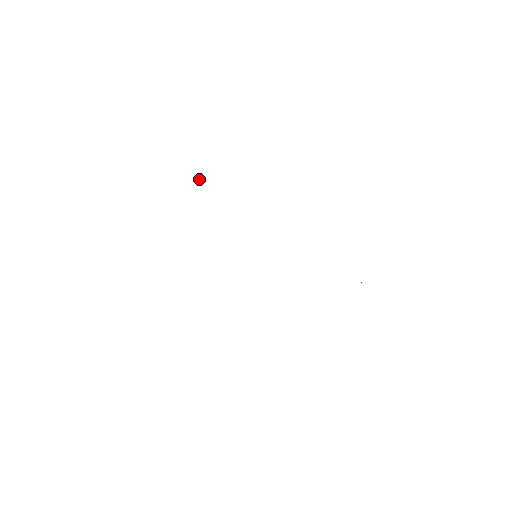
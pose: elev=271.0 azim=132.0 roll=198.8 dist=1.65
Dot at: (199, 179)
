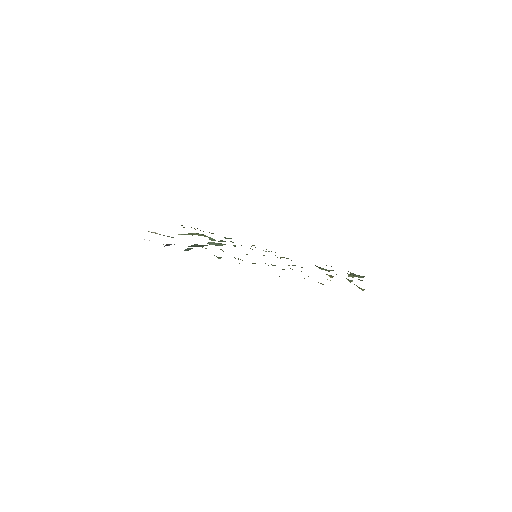
Dot at: occluded
